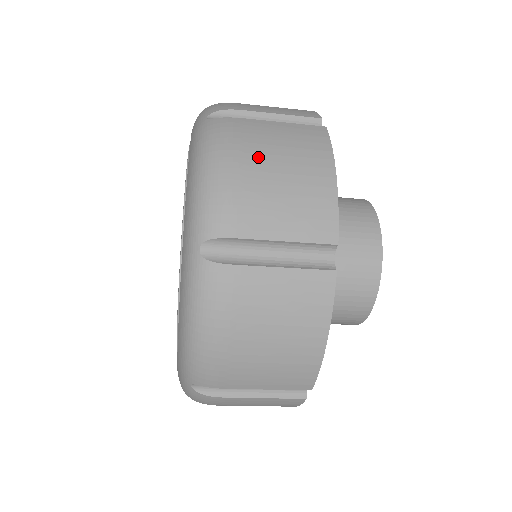
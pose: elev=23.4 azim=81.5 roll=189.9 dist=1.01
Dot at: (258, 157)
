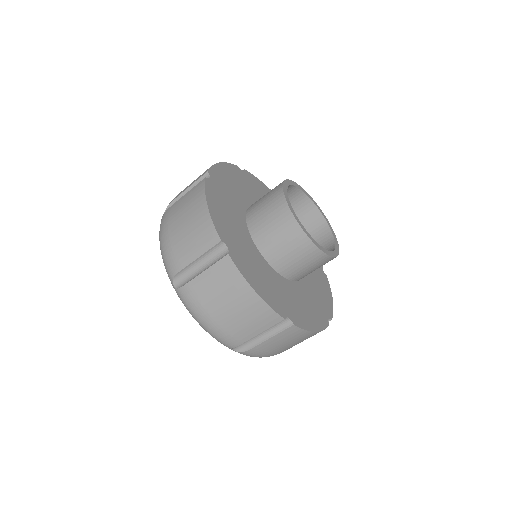
Dot at: occluded
